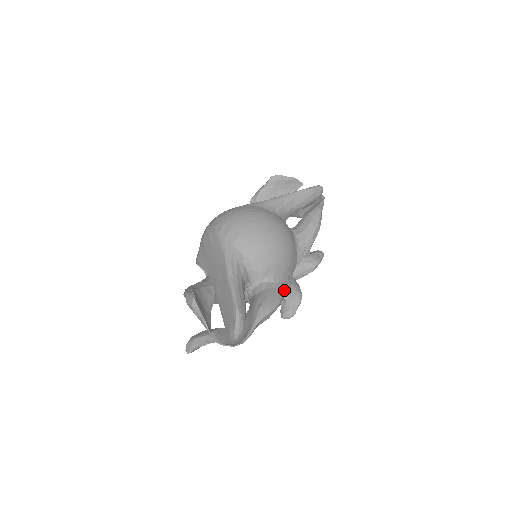
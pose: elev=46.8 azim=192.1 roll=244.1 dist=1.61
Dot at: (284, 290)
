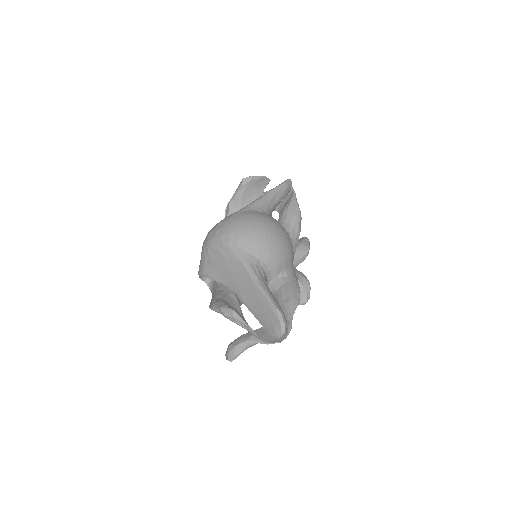
Dot at: occluded
